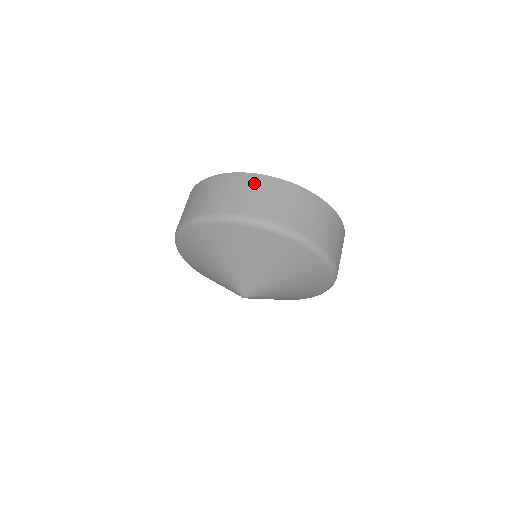
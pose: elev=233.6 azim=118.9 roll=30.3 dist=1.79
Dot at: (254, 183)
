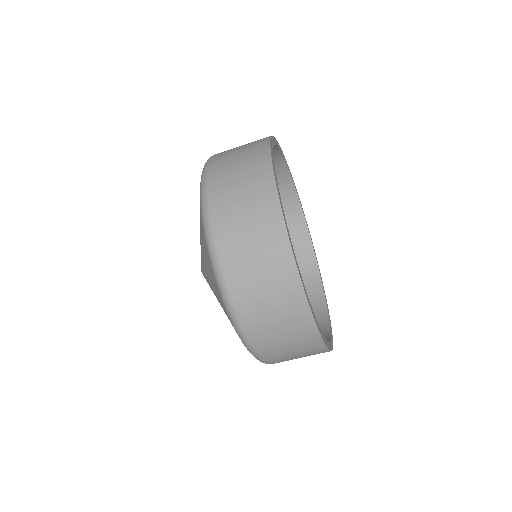
Dot at: (291, 305)
